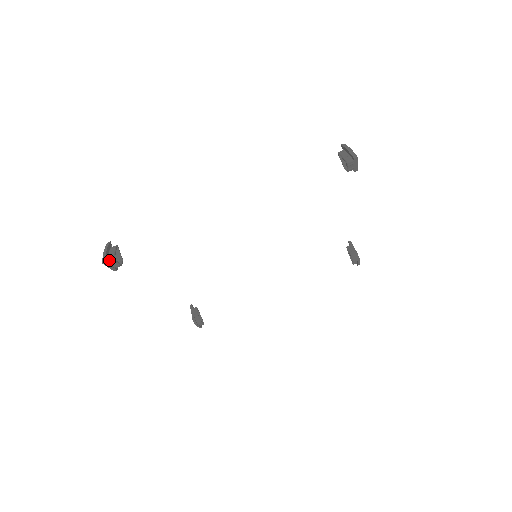
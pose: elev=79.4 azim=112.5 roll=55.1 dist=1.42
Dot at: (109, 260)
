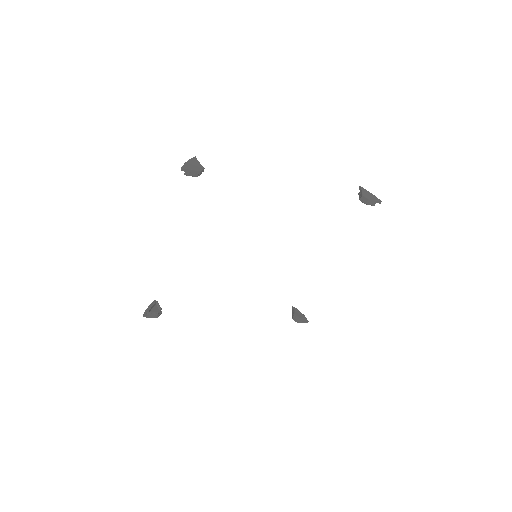
Dot at: (147, 313)
